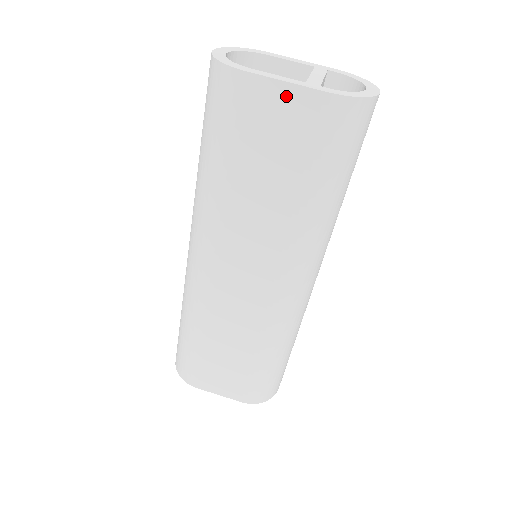
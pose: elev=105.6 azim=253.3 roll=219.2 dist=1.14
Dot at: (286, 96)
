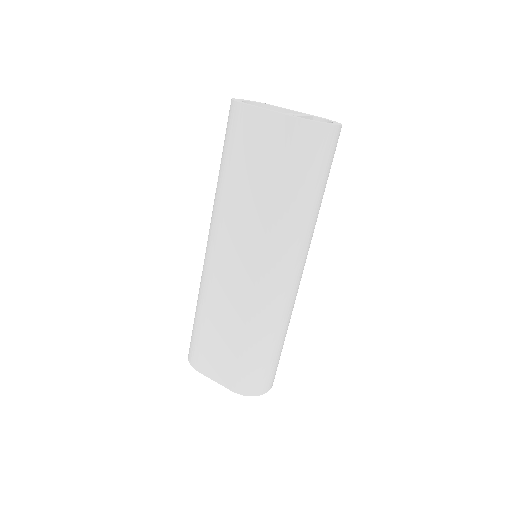
Dot at: (269, 120)
